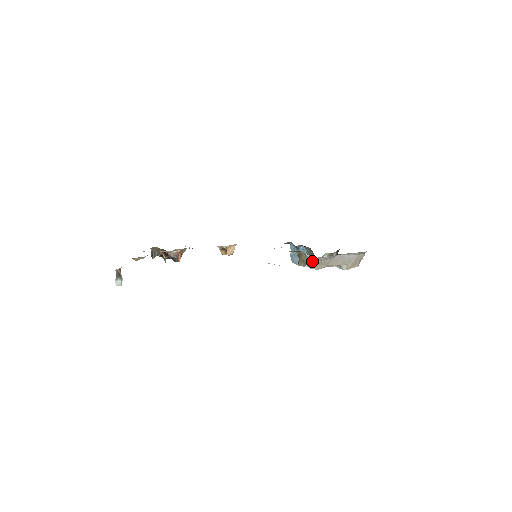
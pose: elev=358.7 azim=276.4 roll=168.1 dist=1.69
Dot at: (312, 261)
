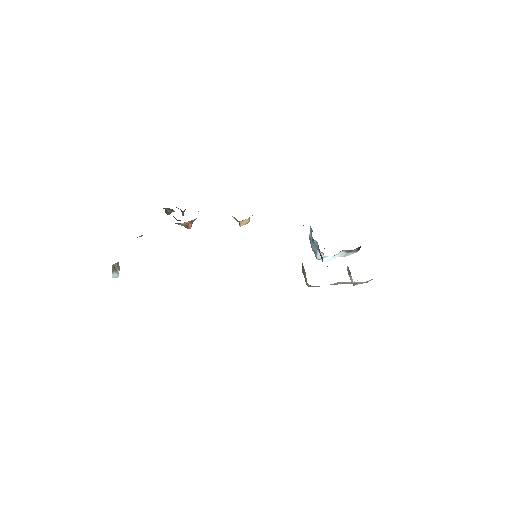
Dot at: occluded
